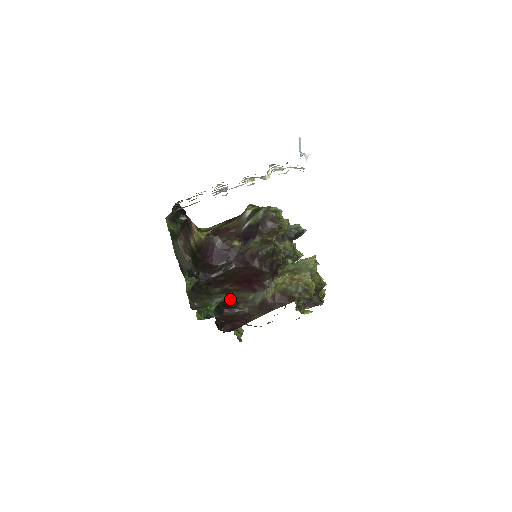
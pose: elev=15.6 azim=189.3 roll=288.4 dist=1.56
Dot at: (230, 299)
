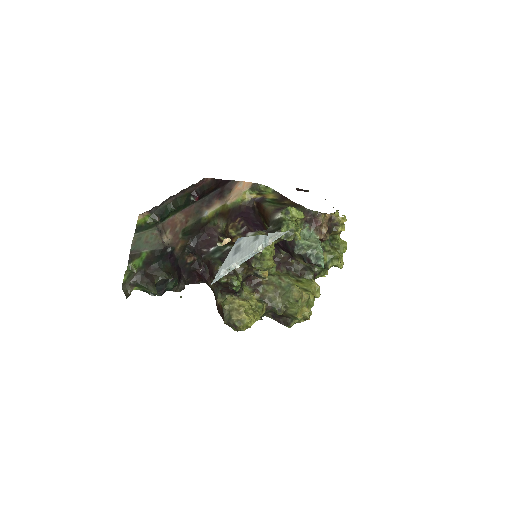
Dot at: occluded
